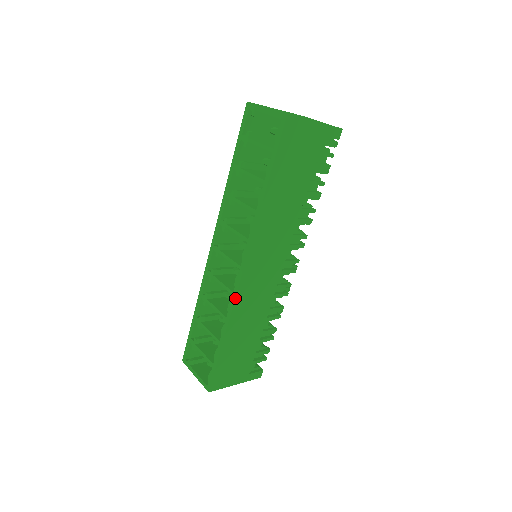
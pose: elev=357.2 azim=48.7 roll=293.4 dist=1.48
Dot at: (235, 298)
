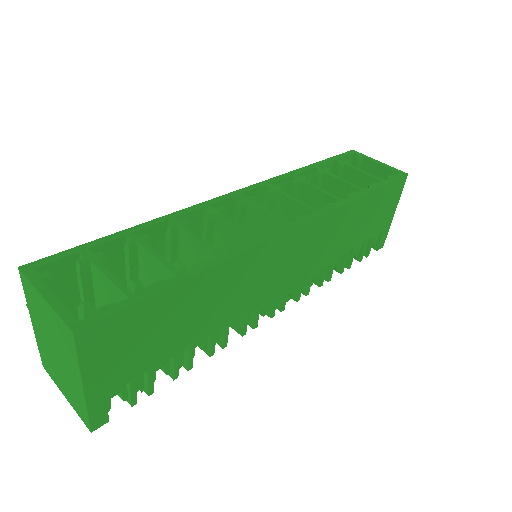
Dot at: (260, 244)
